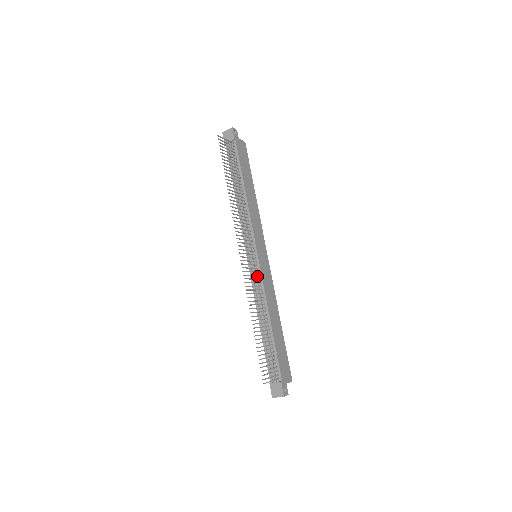
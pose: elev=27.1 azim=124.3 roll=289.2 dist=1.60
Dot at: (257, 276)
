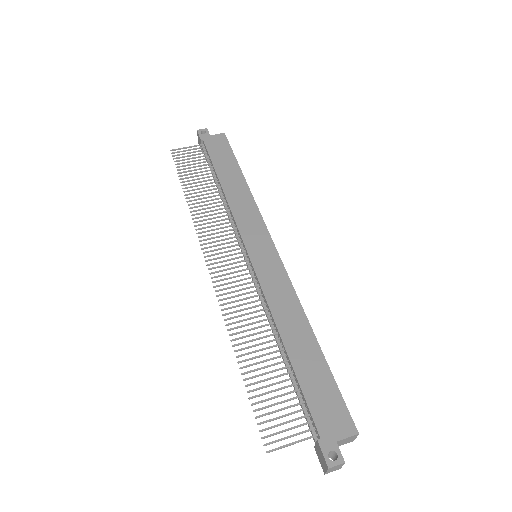
Dot at: (257, 282)
